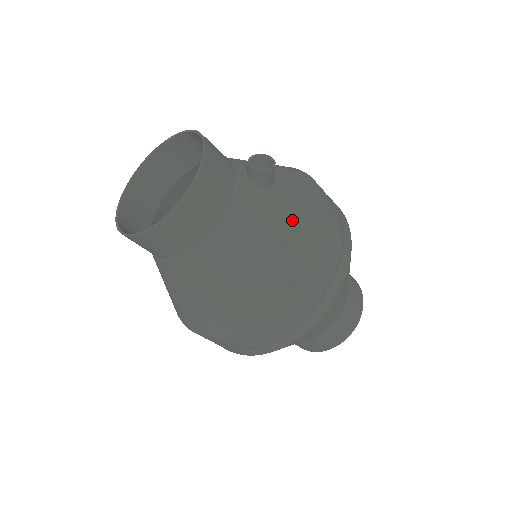
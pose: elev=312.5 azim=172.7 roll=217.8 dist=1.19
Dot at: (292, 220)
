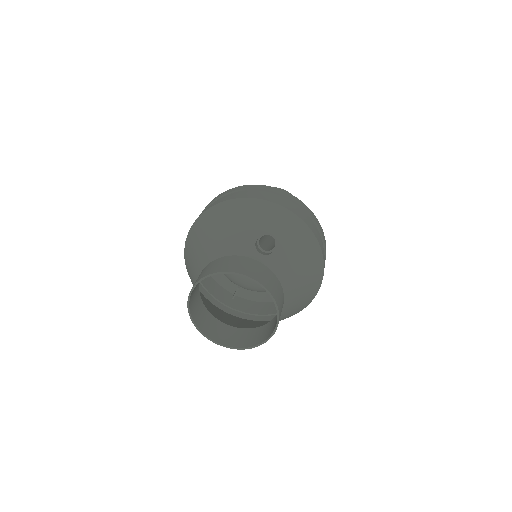
Dot at: (299, 245)
